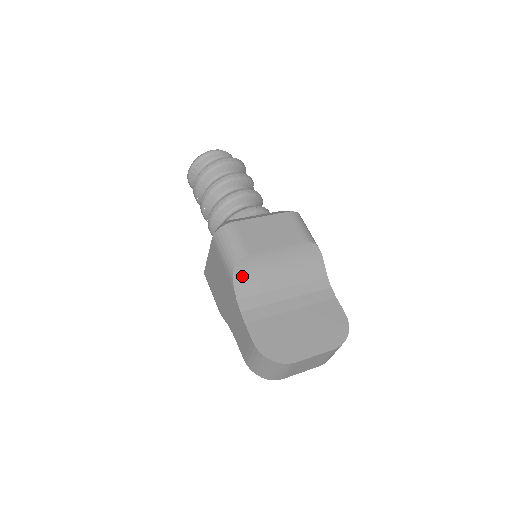
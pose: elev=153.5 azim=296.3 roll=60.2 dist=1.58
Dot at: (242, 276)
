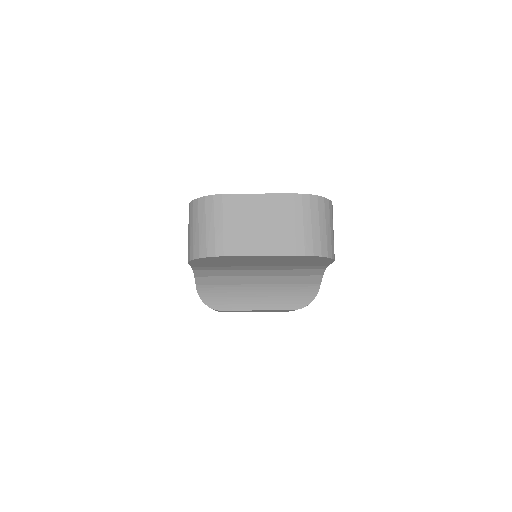
Dot at: occluded
